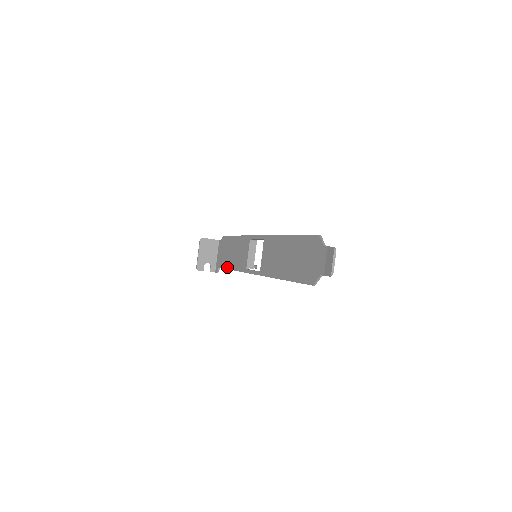
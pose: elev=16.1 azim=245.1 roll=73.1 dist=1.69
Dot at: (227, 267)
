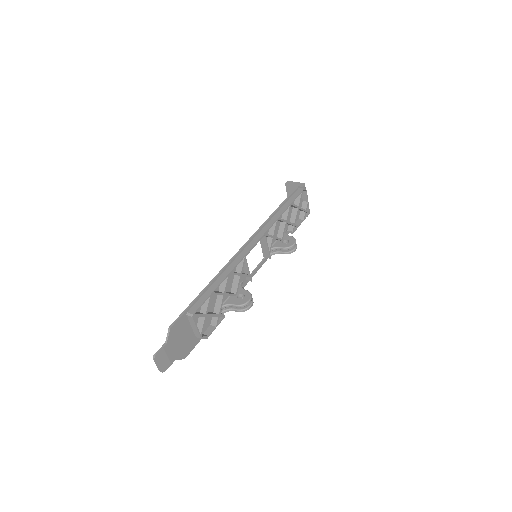
Dot at: occluded
